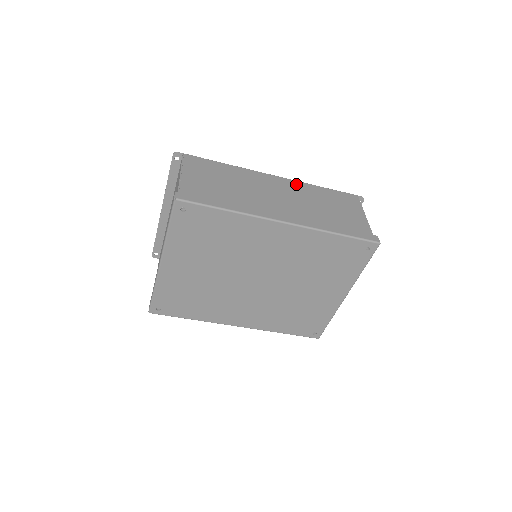
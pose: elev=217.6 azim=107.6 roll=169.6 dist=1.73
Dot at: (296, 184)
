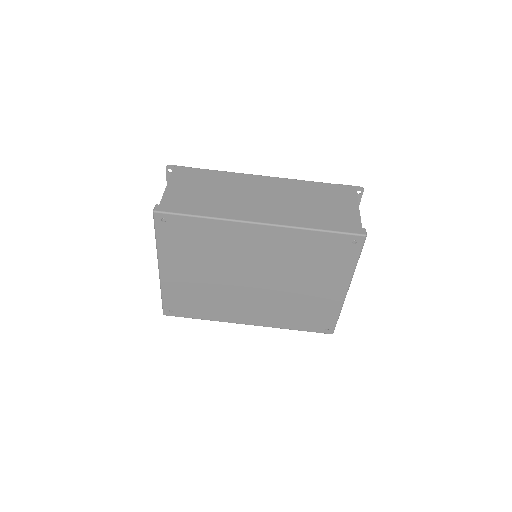
Dot at: (286, 182)
